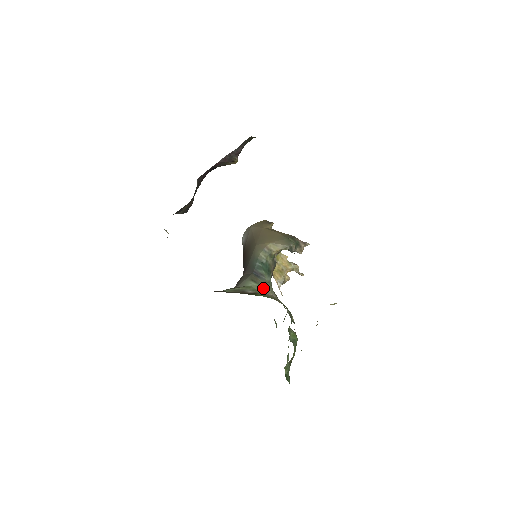
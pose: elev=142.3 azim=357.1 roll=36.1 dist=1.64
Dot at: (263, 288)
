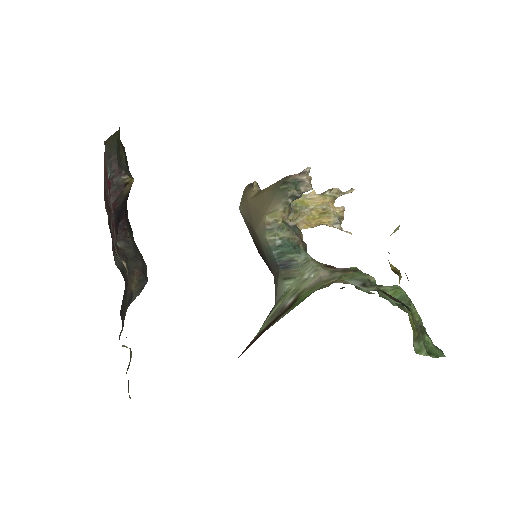
Dot at: (303, 278)
